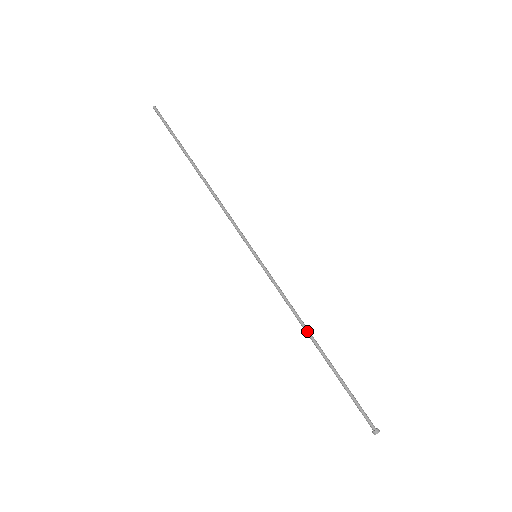
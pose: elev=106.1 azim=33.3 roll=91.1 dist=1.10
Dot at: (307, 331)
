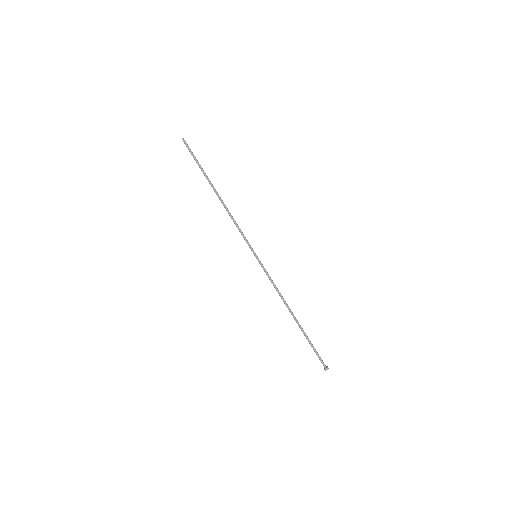
Dot at: occluded
